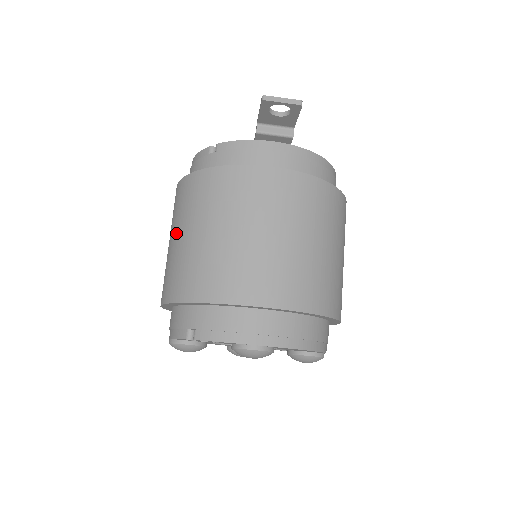
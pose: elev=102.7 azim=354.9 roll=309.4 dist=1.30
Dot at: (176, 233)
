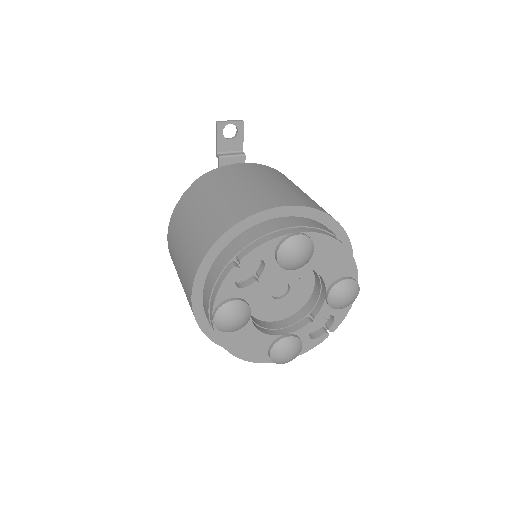
Dot at: (184, 231)
